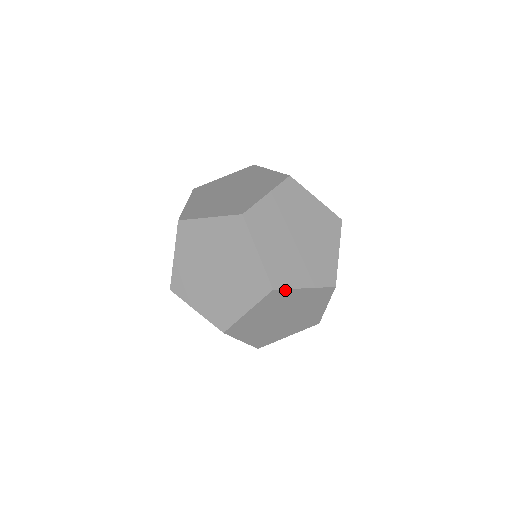
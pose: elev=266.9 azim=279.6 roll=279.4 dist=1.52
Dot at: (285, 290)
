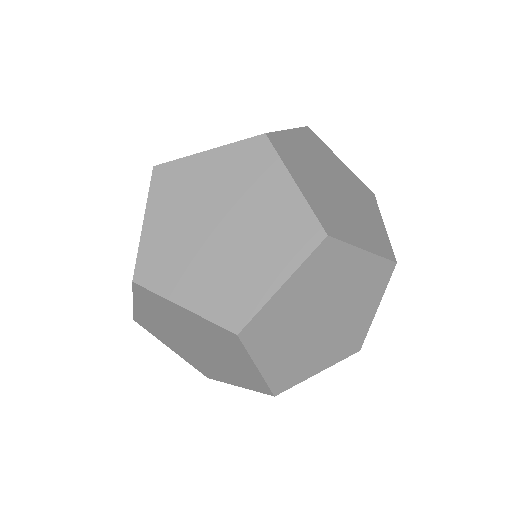
Dot at: (291, 385)
